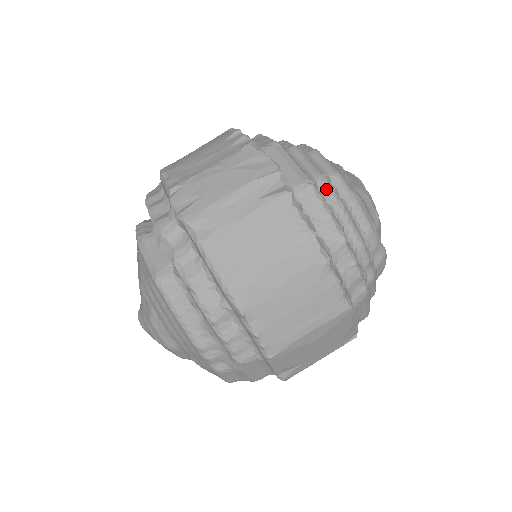
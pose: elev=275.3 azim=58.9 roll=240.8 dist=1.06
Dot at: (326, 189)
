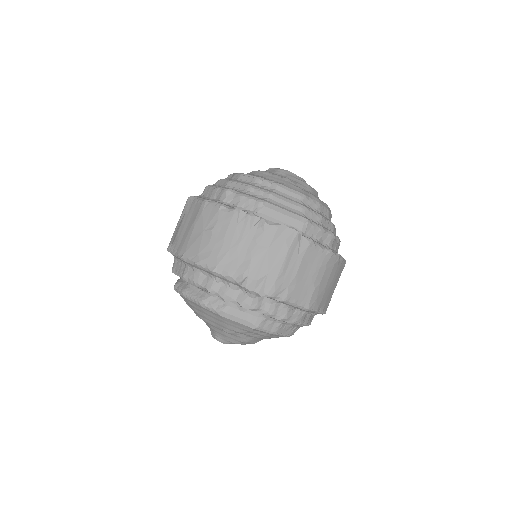
Dot at: (309, 214)
